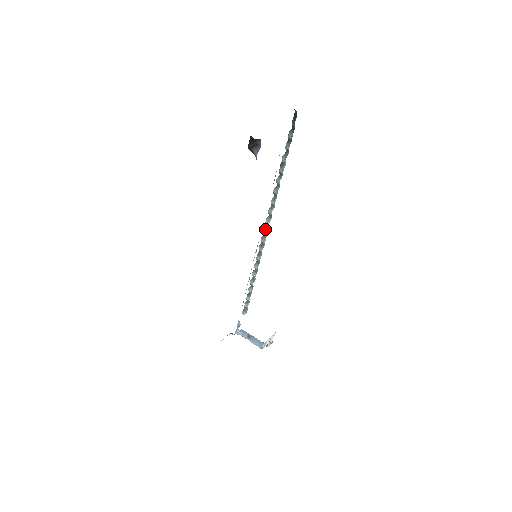
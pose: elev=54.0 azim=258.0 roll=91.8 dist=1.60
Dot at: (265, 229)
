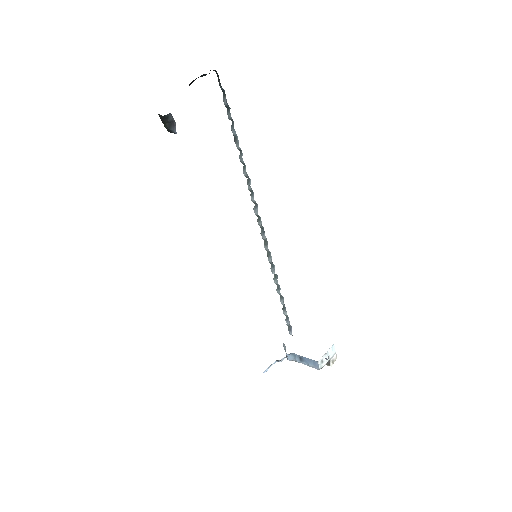
Dot at: (258, 222)
